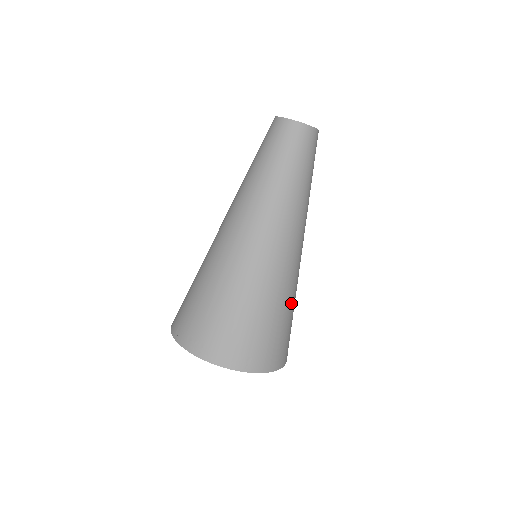
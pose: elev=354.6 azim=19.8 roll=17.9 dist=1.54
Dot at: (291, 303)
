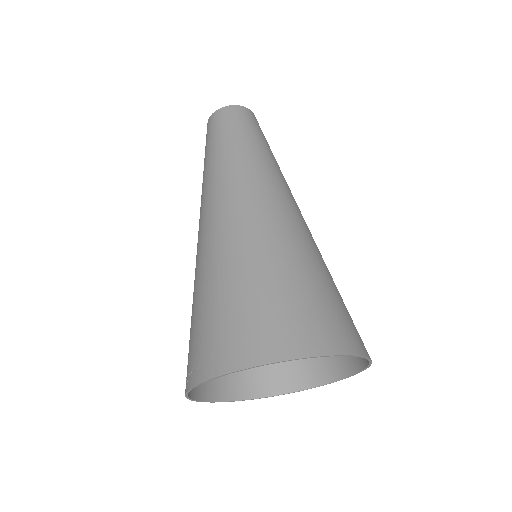
Dot at: (270, 263)
